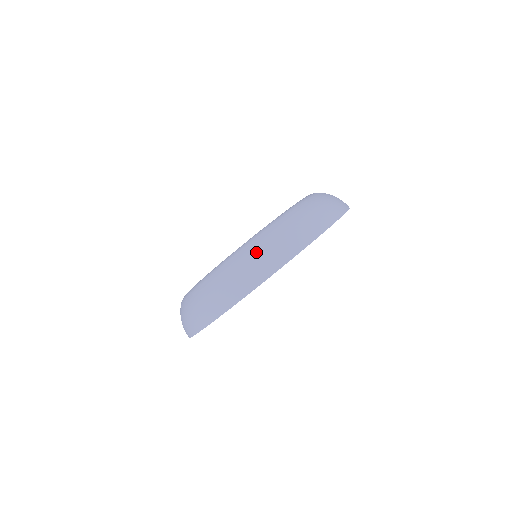
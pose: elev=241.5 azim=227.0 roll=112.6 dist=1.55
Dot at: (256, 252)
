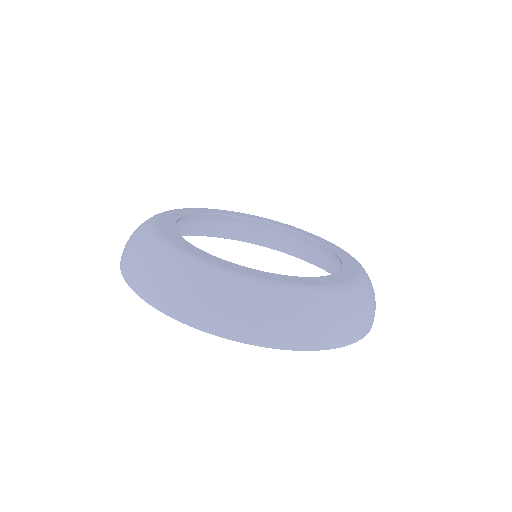
Dot at: (319, 314)
